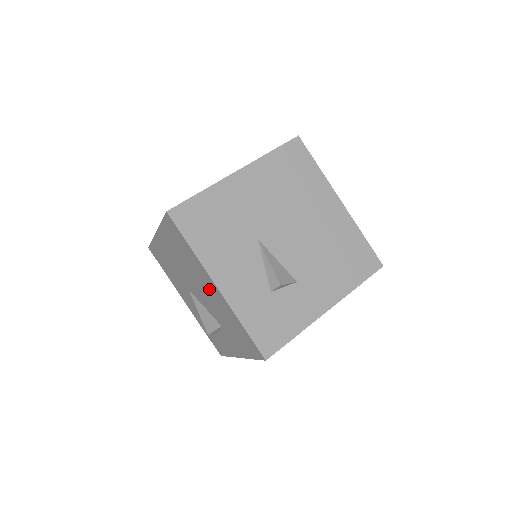
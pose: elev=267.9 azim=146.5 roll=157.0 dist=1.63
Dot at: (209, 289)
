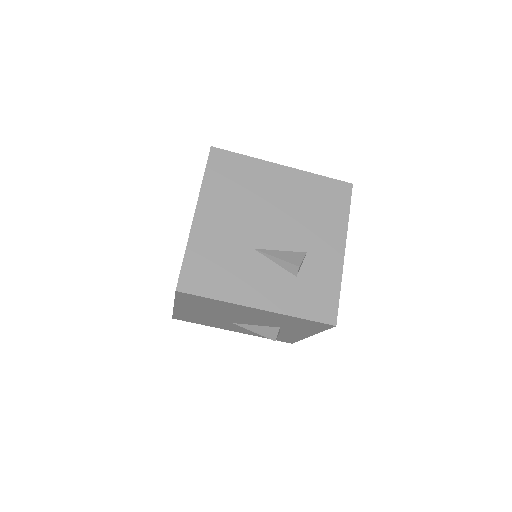
Dot at: (252, 314)
